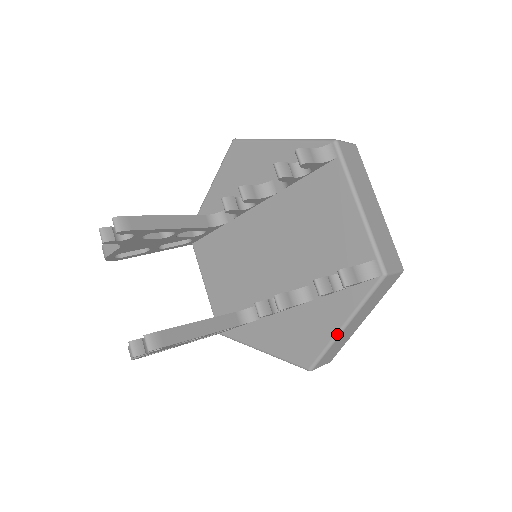
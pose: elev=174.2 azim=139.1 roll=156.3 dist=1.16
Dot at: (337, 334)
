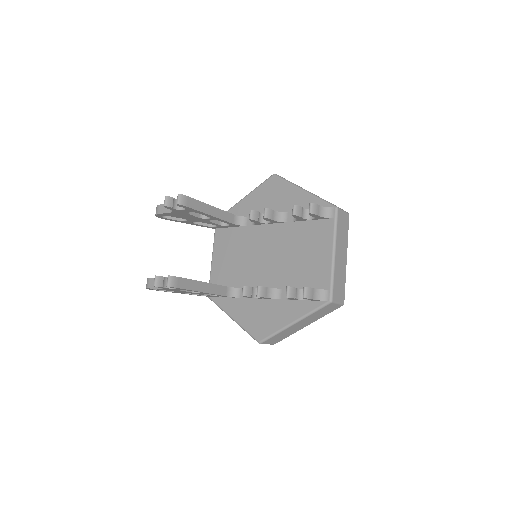
Dot at: (287, 326)
